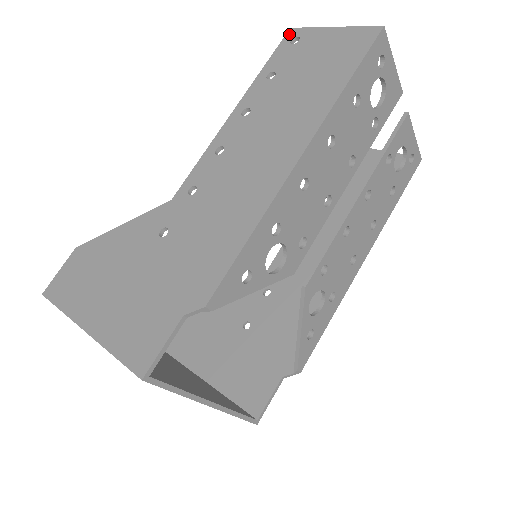
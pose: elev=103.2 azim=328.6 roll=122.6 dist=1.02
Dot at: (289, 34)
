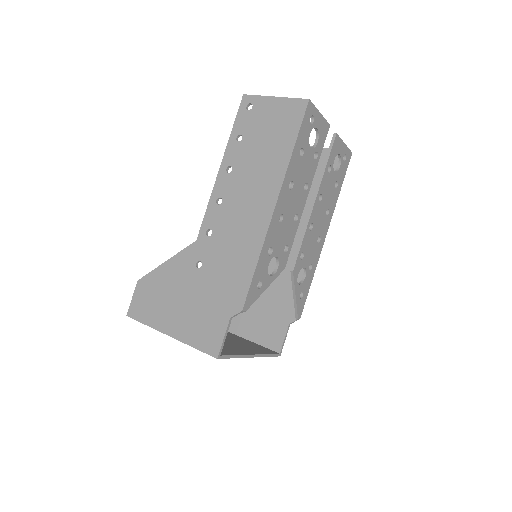
Dot at: (244, 100)
